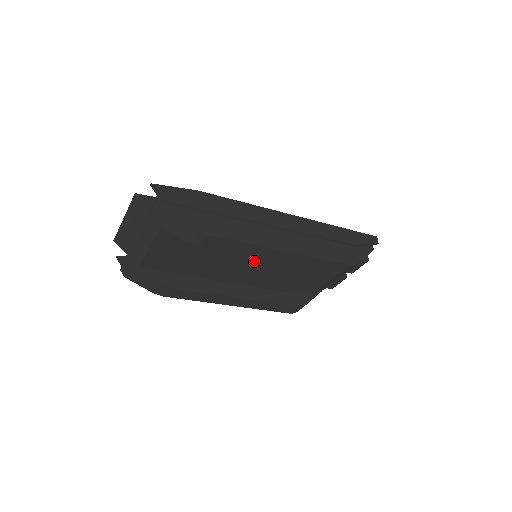
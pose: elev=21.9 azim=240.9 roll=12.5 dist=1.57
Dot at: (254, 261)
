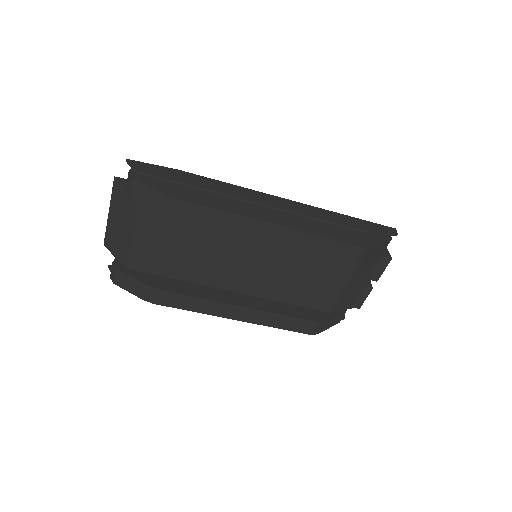
Dot at: (251, 255)
